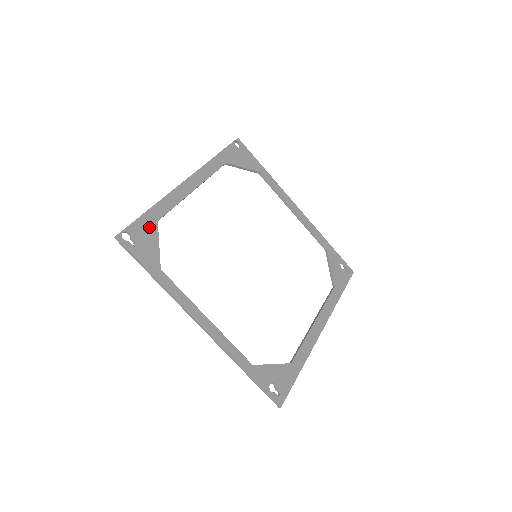
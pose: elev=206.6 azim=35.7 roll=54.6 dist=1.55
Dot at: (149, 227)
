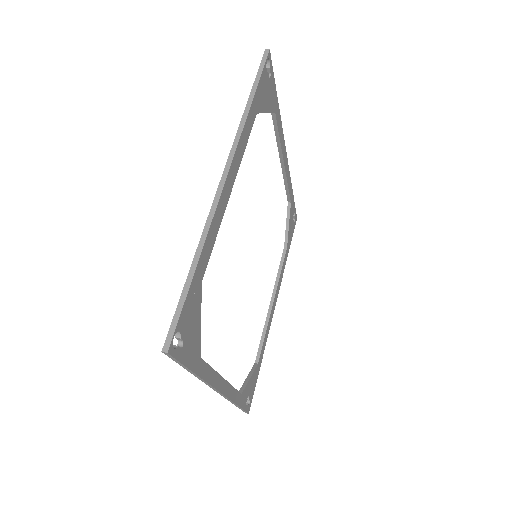
Dot at: (195, 301)
